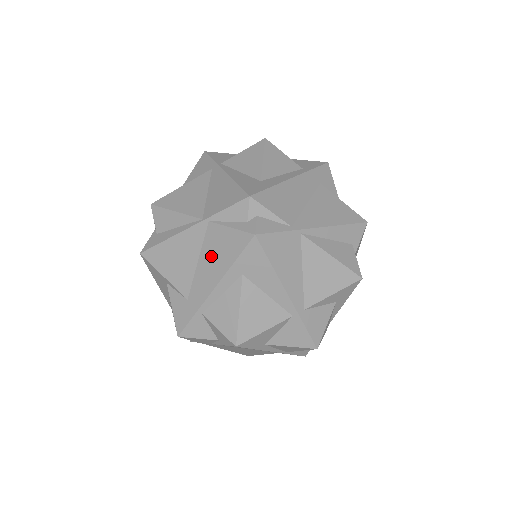
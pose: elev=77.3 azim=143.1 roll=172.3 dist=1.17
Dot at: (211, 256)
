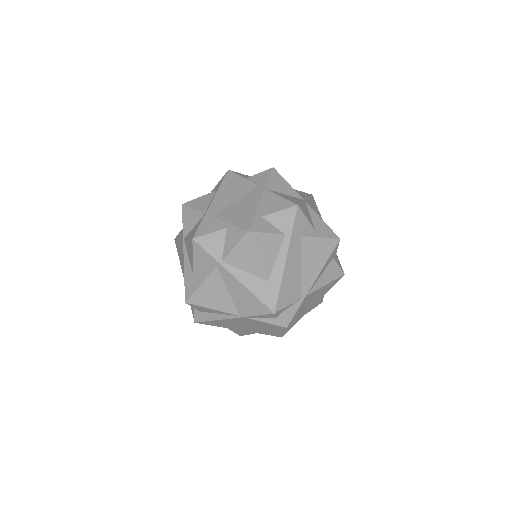
Dot at: (254, 326)
